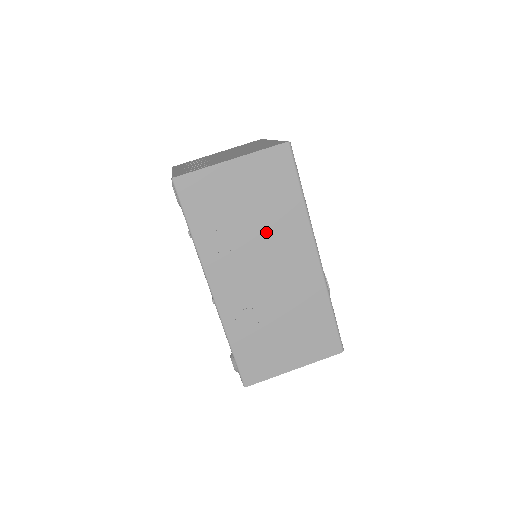
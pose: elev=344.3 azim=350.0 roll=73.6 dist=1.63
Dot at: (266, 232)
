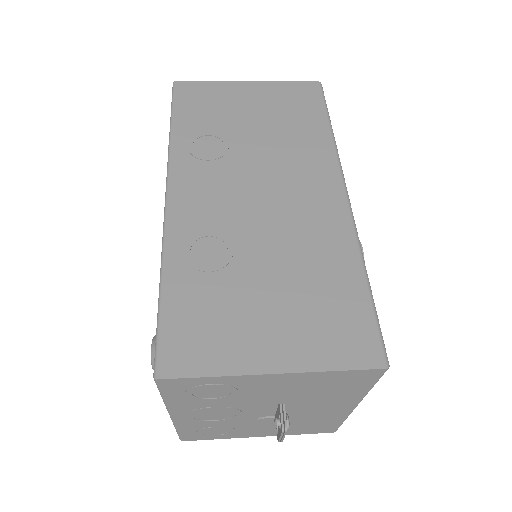
Dot at: (272, 149)
